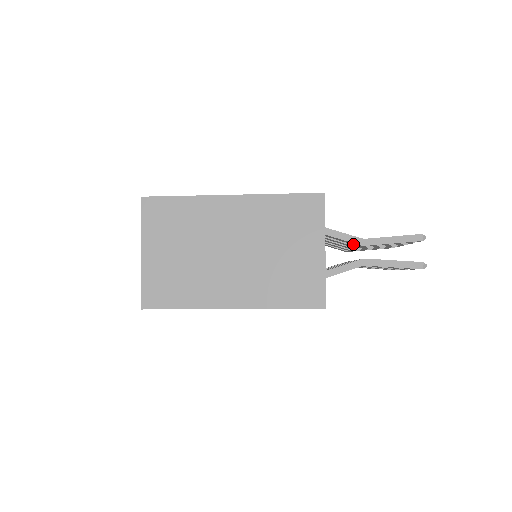
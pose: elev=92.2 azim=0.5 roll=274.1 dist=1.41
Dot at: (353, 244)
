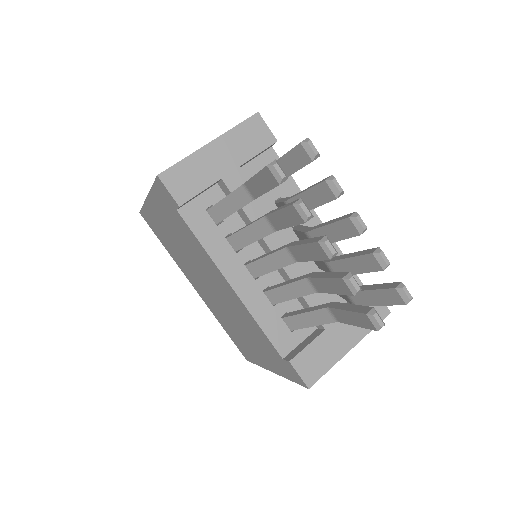
Dot at: occluded
